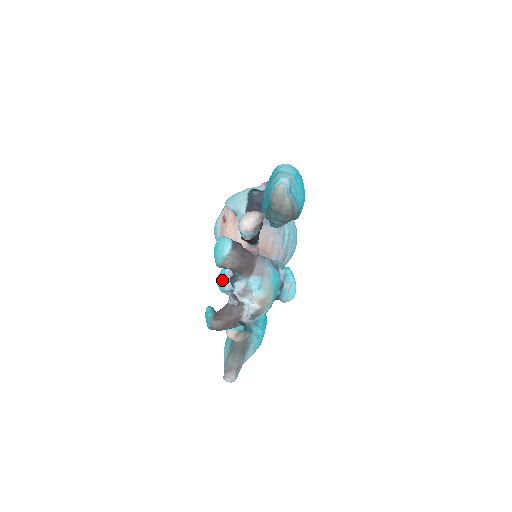
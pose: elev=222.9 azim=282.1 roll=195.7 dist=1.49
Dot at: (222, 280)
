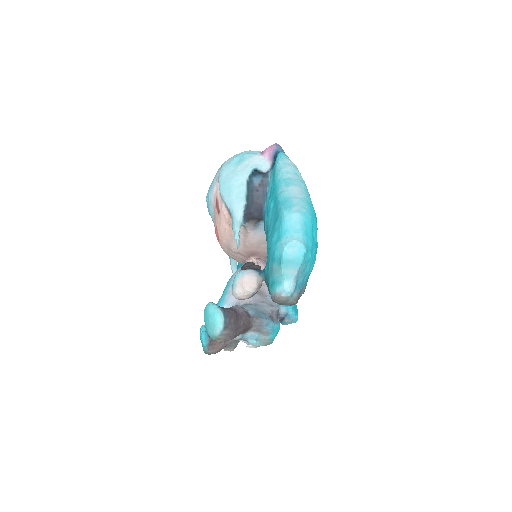
Dot at: occluded
